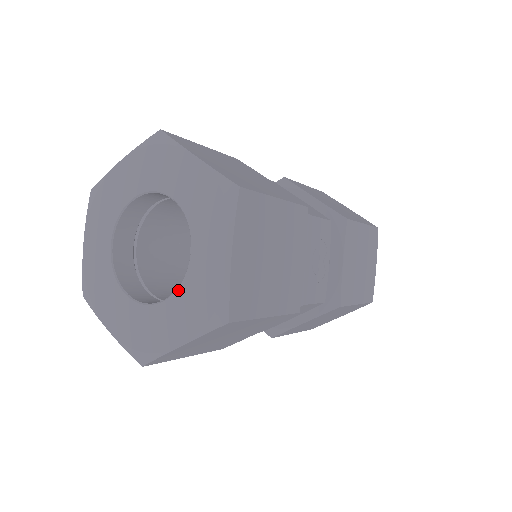
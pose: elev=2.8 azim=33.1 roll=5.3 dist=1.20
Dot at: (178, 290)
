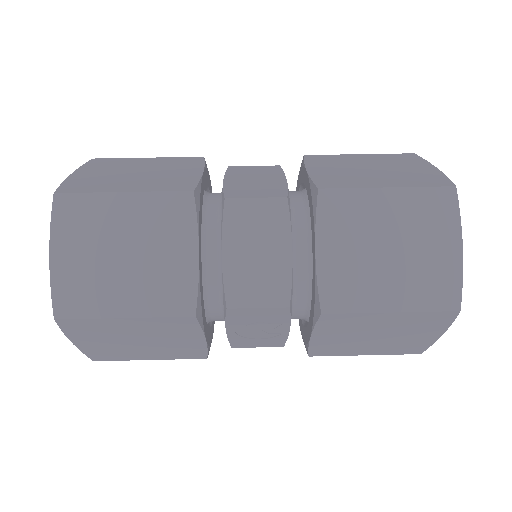
Dot at: occluded
